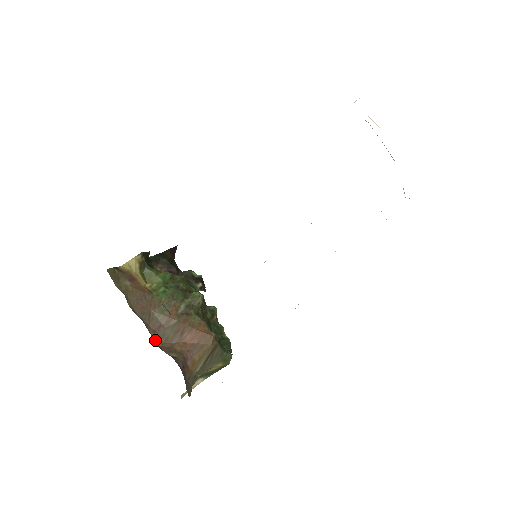
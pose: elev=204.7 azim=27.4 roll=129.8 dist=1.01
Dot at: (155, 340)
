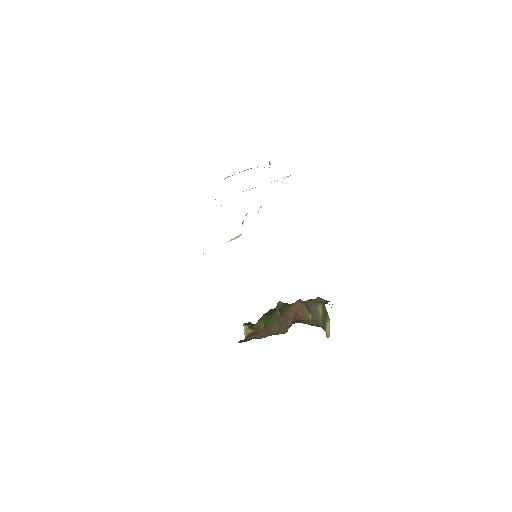
Dot at: occluded
